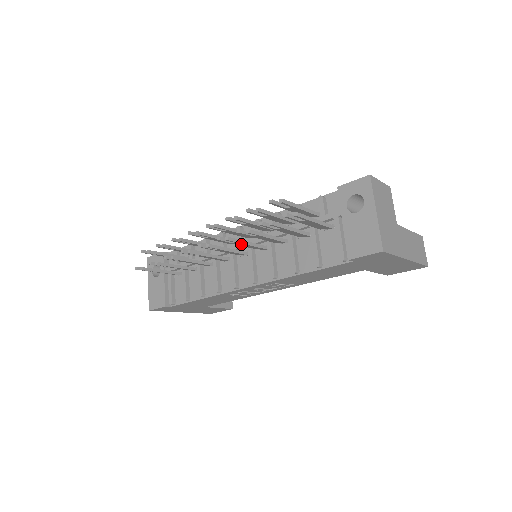
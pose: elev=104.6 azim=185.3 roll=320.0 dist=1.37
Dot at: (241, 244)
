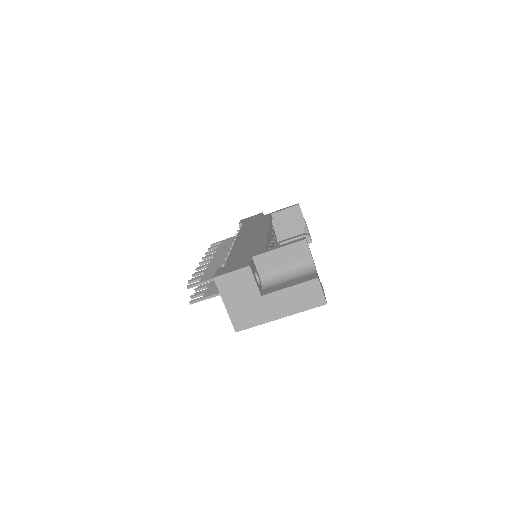
Dot at: occluded
